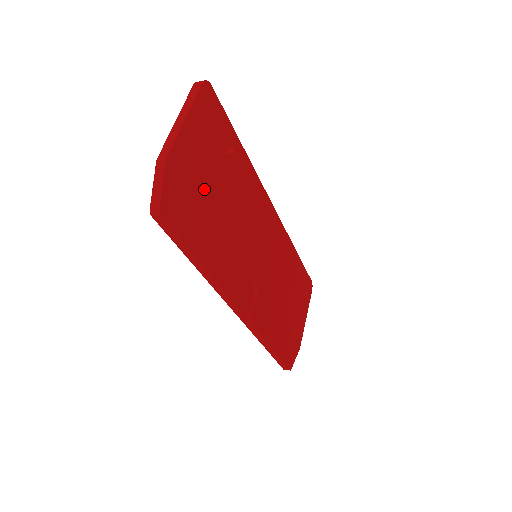
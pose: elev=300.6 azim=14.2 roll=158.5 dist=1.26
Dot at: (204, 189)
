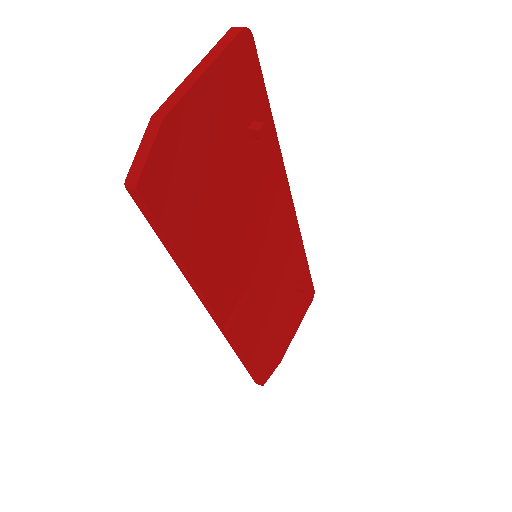
Dot at: (208, 167)
